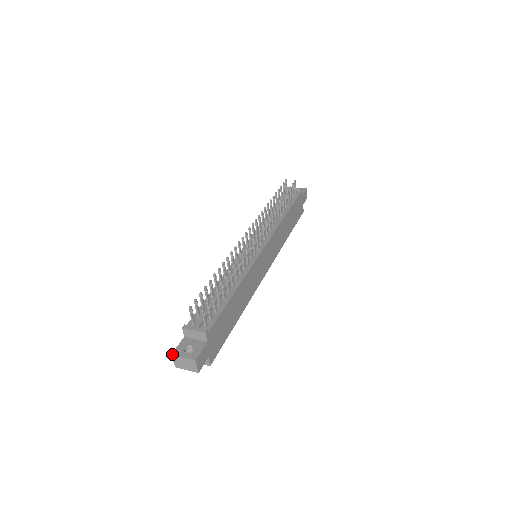
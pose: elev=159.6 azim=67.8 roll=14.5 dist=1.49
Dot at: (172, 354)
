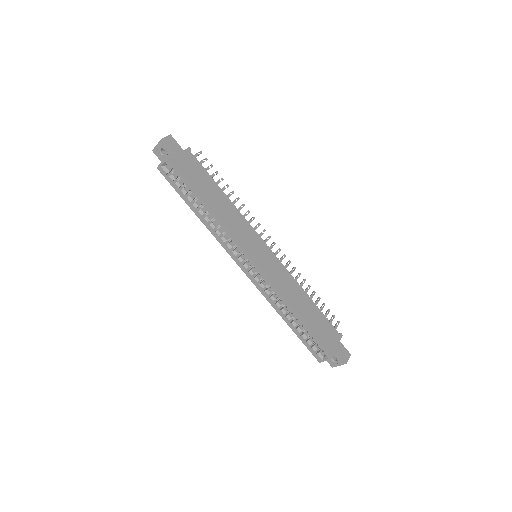
Dot at: occluded
